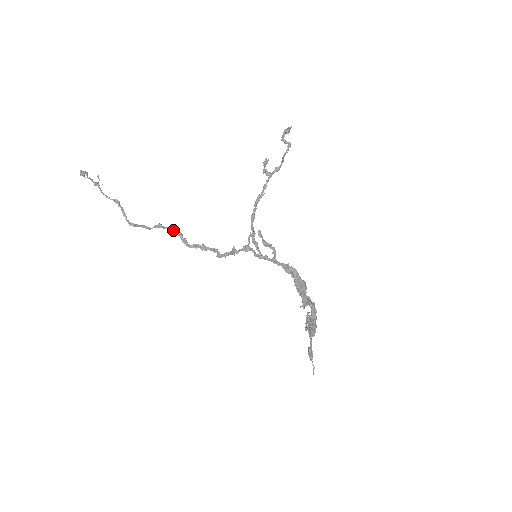
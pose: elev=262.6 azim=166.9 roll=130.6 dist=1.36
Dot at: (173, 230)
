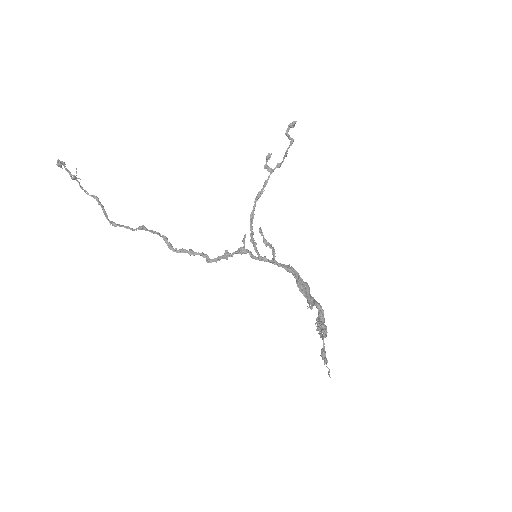
Dot at: (157, 233)
